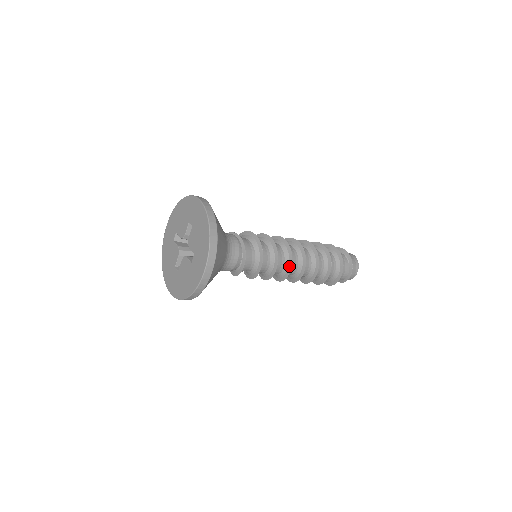
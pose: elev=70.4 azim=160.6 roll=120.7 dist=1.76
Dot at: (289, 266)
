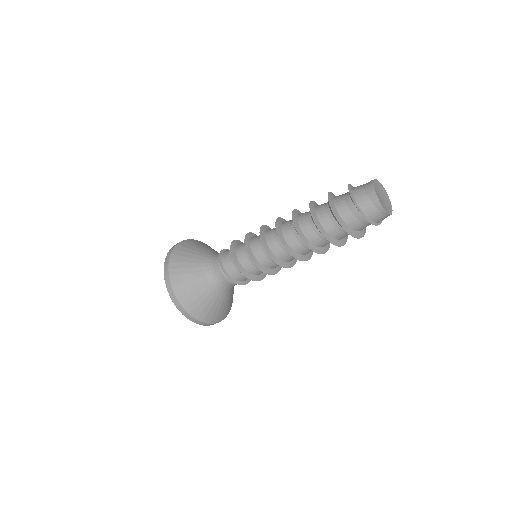
Dot at: (280, 265)
